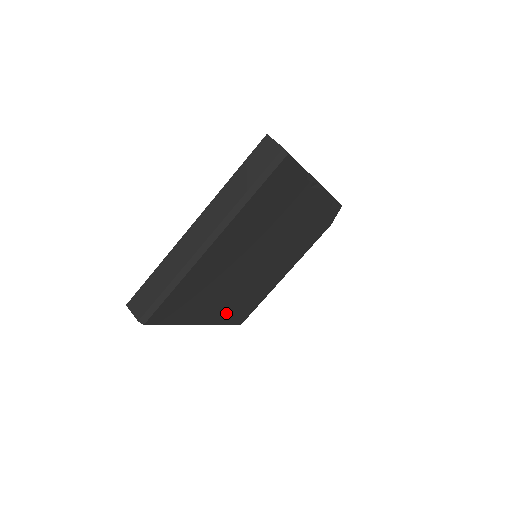
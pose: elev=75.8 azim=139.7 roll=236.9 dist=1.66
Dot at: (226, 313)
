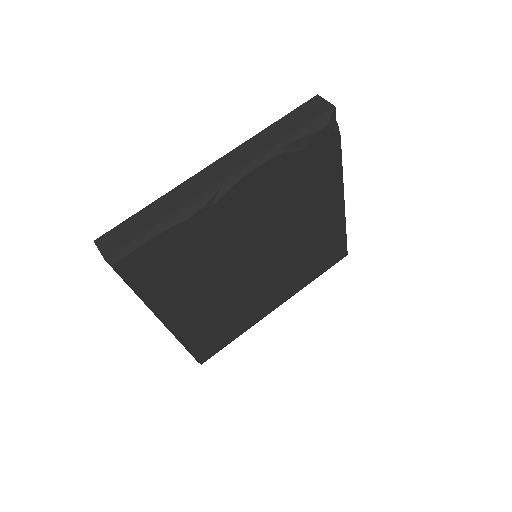
Dot at: (299, 281)
